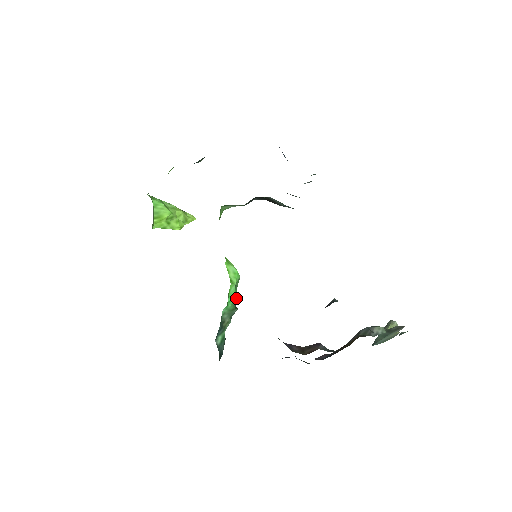
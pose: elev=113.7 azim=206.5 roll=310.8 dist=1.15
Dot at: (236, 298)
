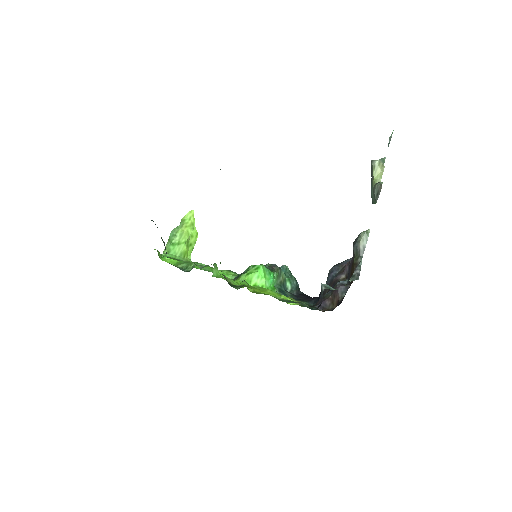
Dot at: (273, 274)
